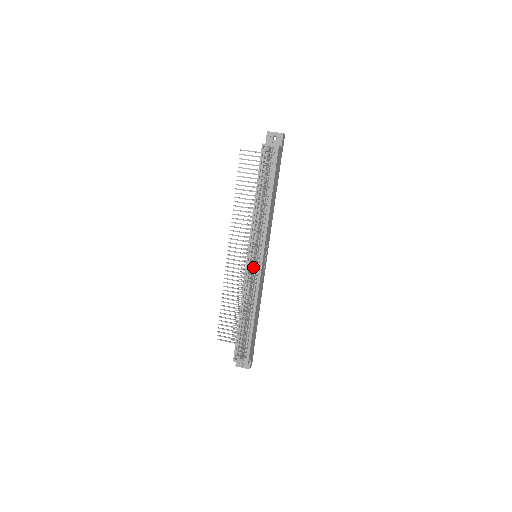
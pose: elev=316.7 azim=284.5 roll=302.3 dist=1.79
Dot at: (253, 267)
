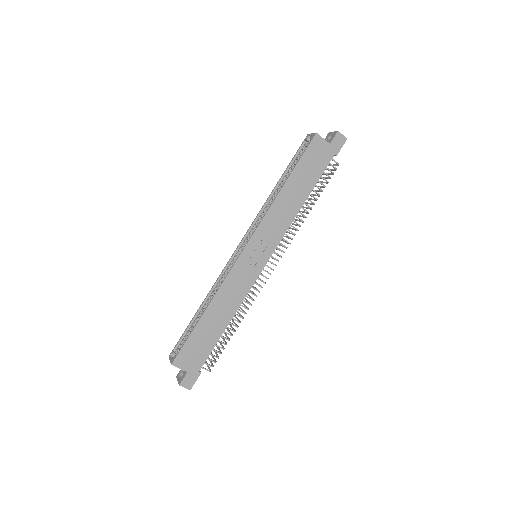
Dot at: occluded
